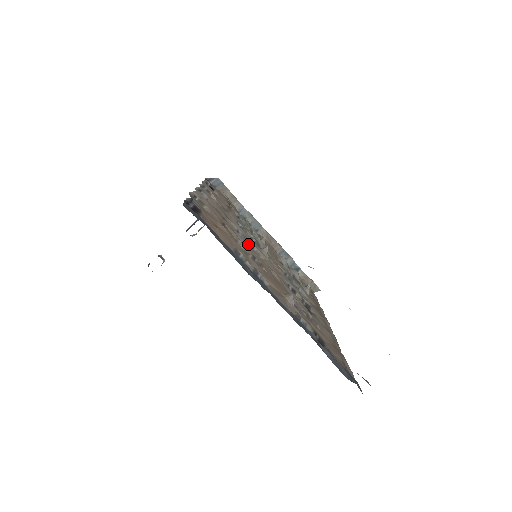
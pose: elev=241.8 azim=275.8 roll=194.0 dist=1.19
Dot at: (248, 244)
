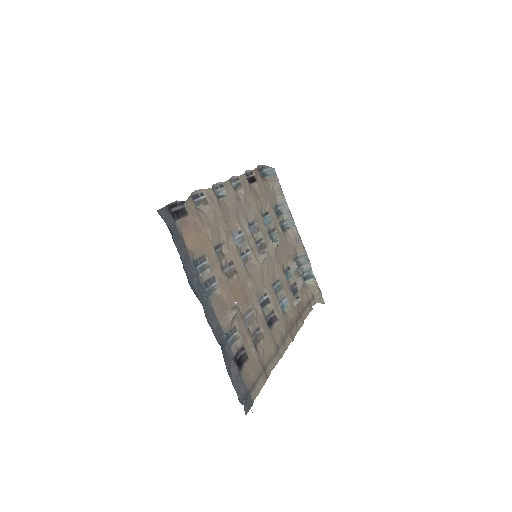
Dot at: (239, 248)
